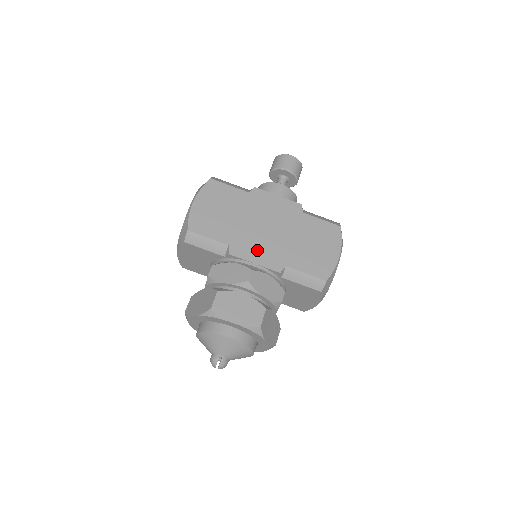
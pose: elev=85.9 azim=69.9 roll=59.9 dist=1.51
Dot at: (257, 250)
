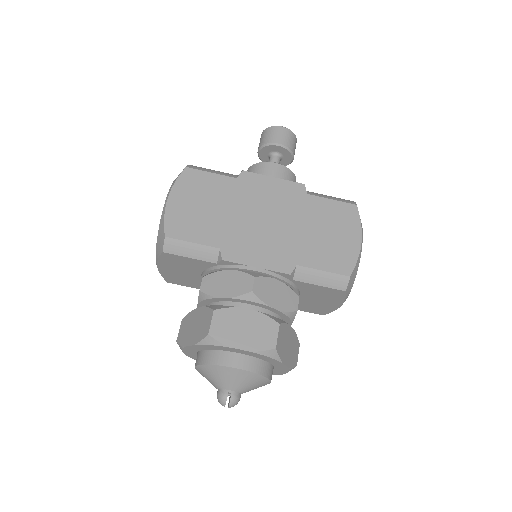
Dot at: (257, 250)
